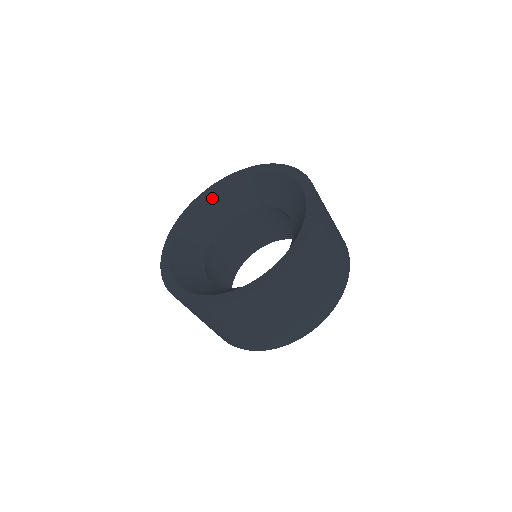
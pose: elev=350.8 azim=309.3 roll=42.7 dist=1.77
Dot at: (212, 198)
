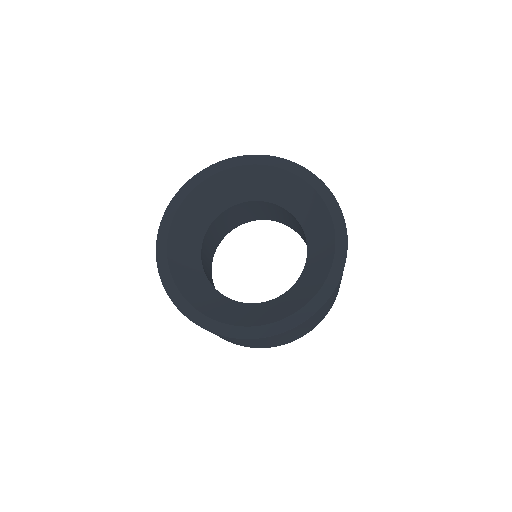
Dot at: (187, 206)
